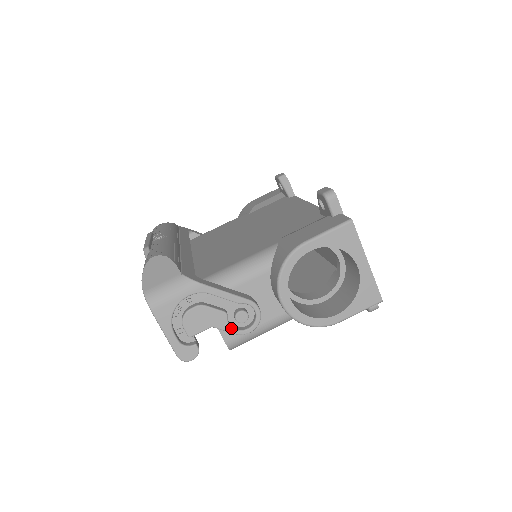
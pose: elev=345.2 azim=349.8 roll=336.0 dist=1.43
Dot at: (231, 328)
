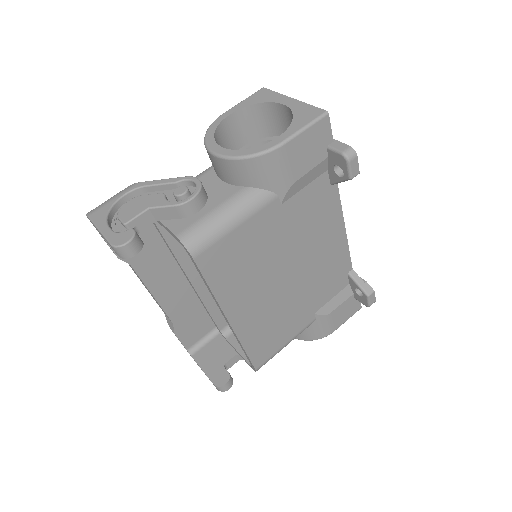
Dot at: (169, 202)
